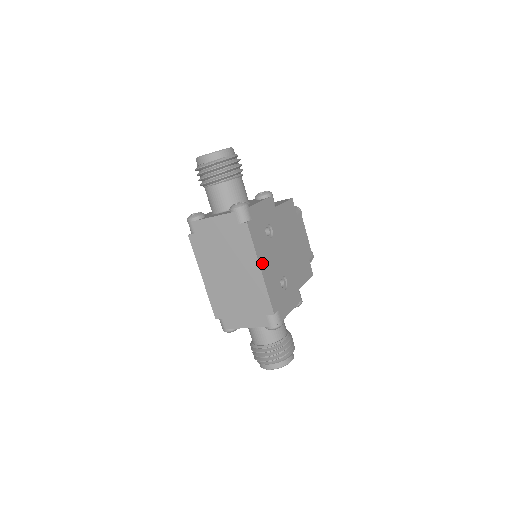
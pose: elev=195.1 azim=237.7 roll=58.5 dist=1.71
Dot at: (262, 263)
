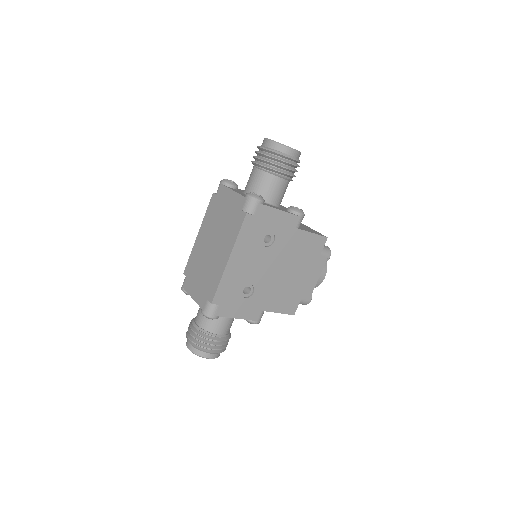
Dot at: (235, 256)
